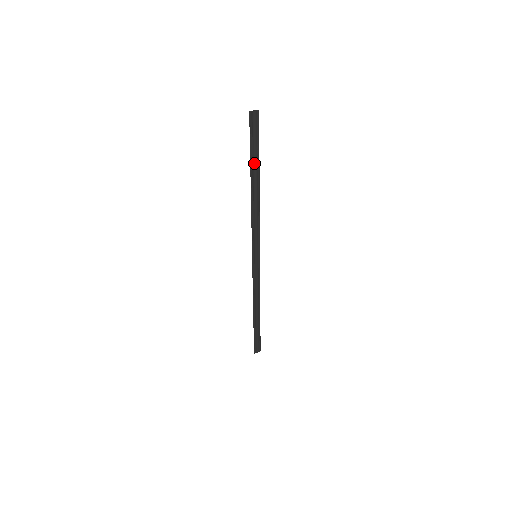
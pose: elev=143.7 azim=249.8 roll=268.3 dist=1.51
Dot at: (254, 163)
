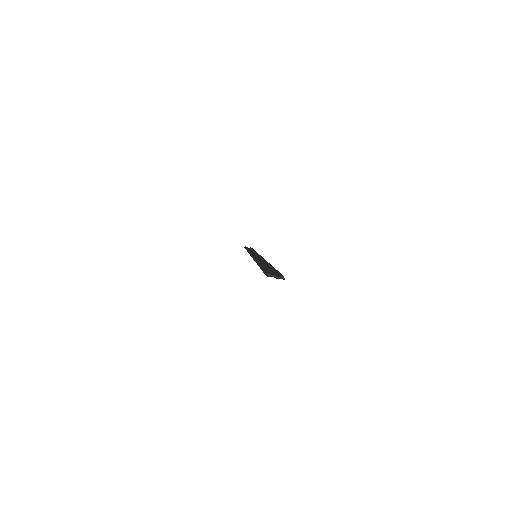
Dot at: occluded
